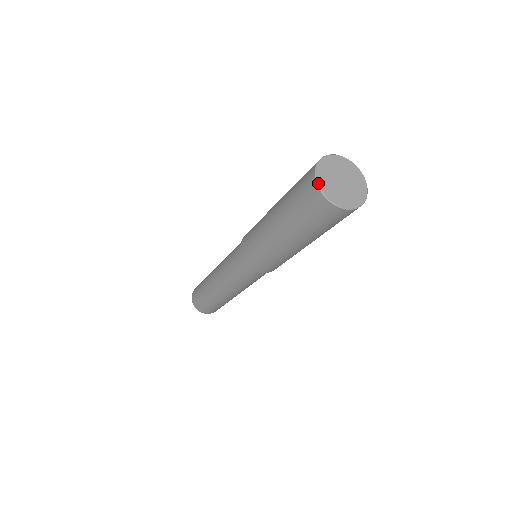
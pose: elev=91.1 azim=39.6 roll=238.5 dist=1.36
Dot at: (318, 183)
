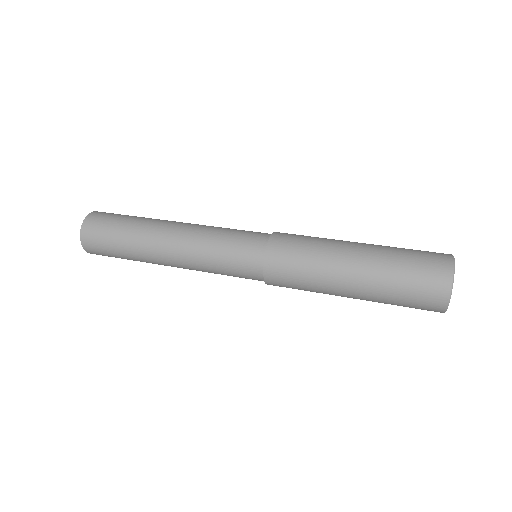
Dot at: occluded
